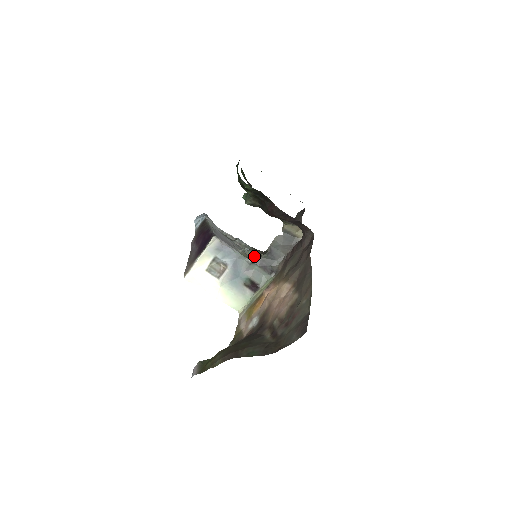
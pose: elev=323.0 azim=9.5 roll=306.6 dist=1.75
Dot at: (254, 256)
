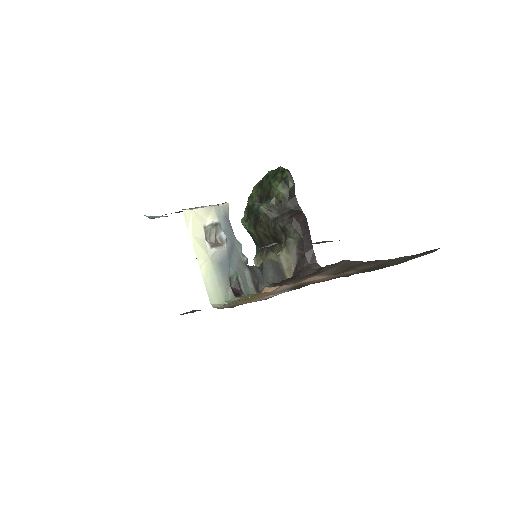
Dot at: occluded
